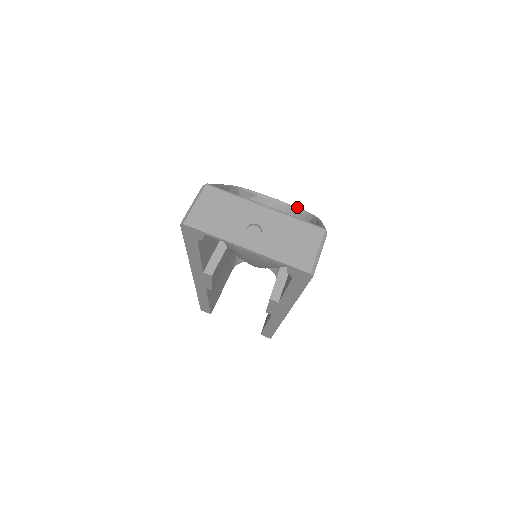
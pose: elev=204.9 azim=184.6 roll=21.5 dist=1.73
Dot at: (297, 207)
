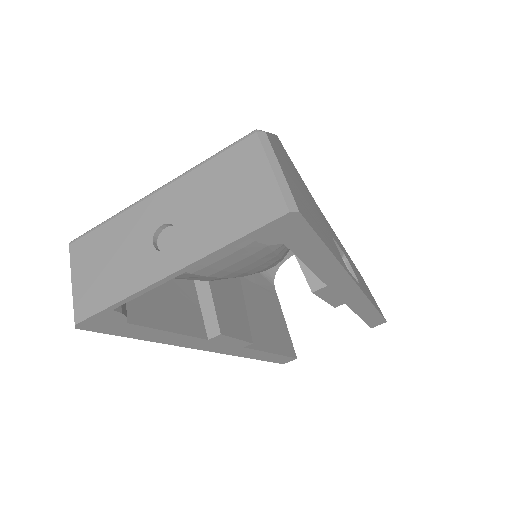
Dot at: occluded
